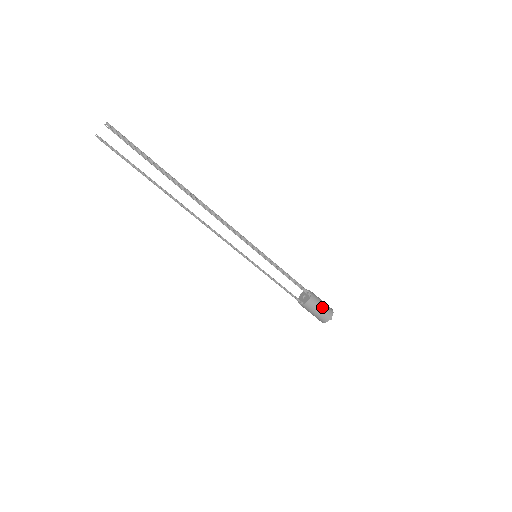
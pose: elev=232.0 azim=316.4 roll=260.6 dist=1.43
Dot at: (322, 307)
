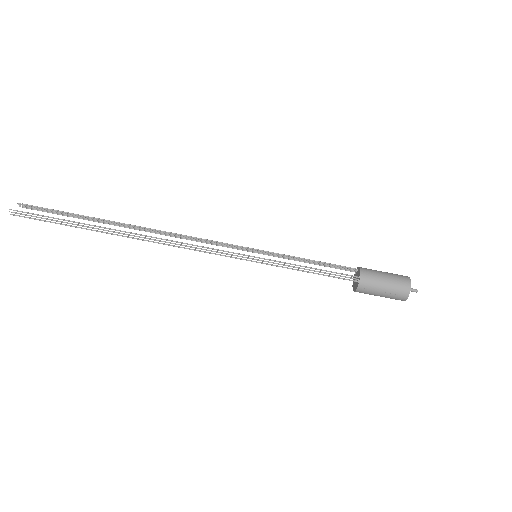
Dot at: (384, 272)
